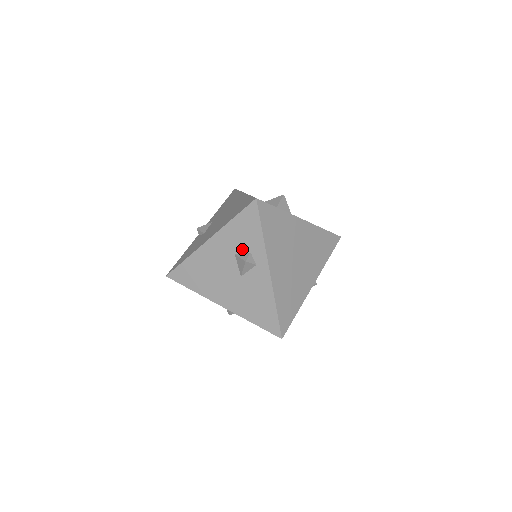
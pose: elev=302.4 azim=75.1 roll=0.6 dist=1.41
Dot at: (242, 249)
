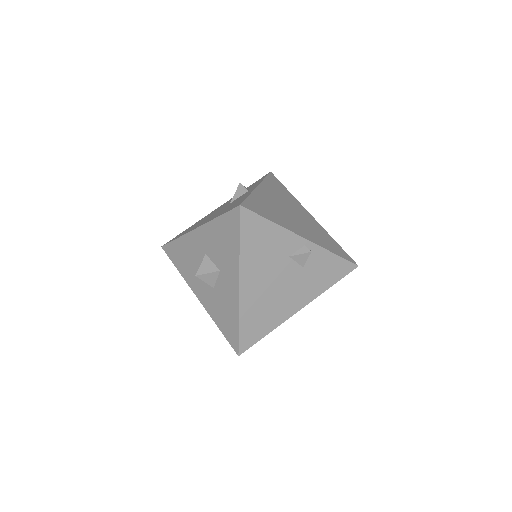
Dot at: occluded
